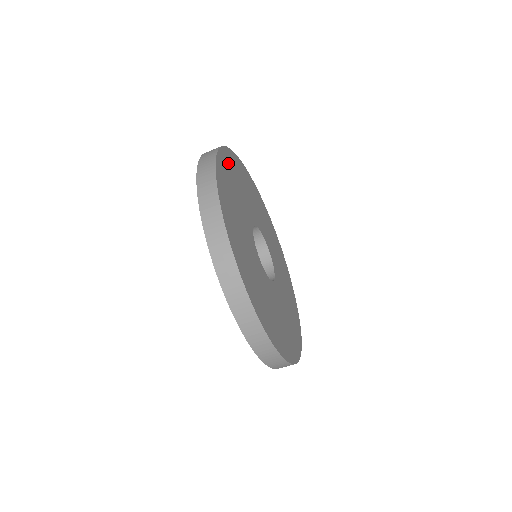
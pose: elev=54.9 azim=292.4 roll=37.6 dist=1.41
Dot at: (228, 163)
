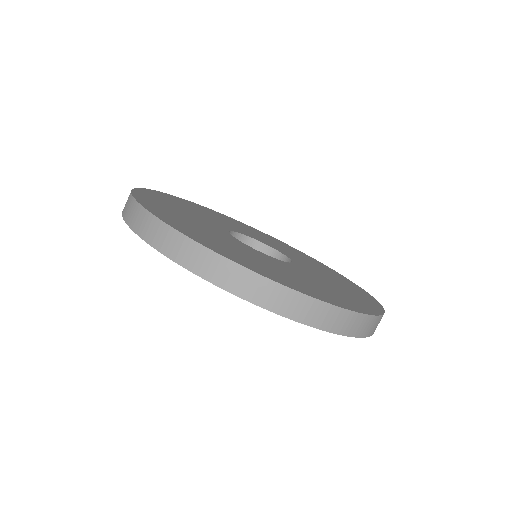
Dot at: (208, 210)
